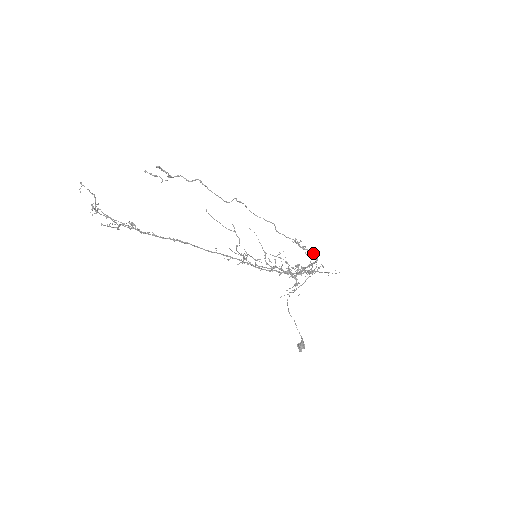
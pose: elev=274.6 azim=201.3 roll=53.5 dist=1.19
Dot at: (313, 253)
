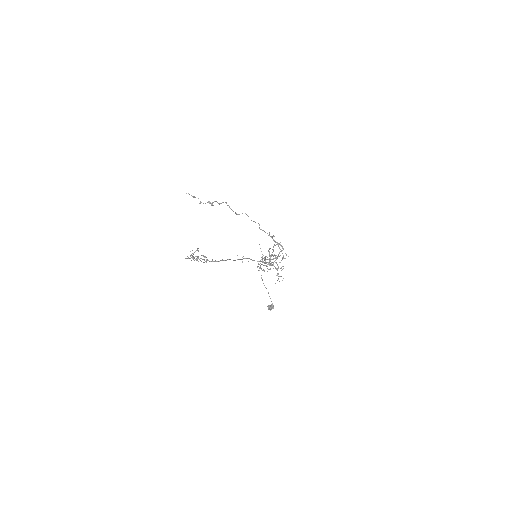
Dot at: (282, 246)
